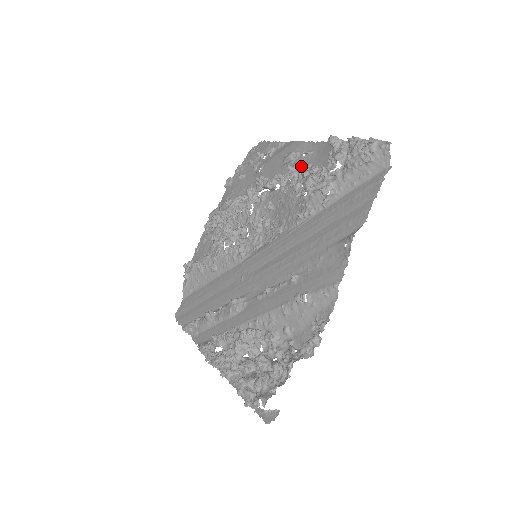
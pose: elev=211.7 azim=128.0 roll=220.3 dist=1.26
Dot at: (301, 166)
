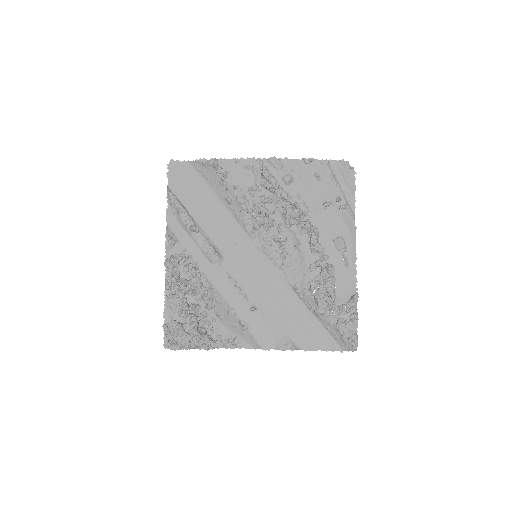
Dot at: (332, 279)
